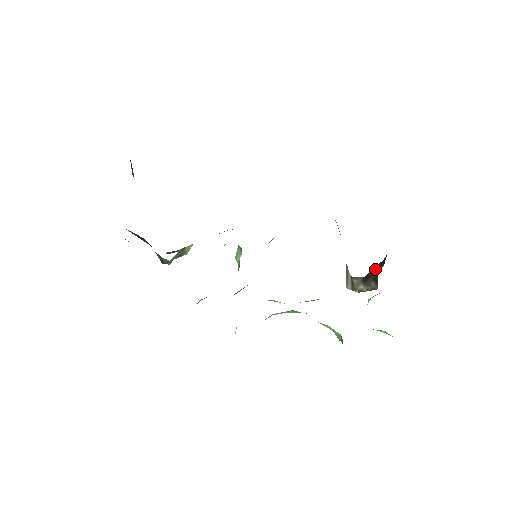
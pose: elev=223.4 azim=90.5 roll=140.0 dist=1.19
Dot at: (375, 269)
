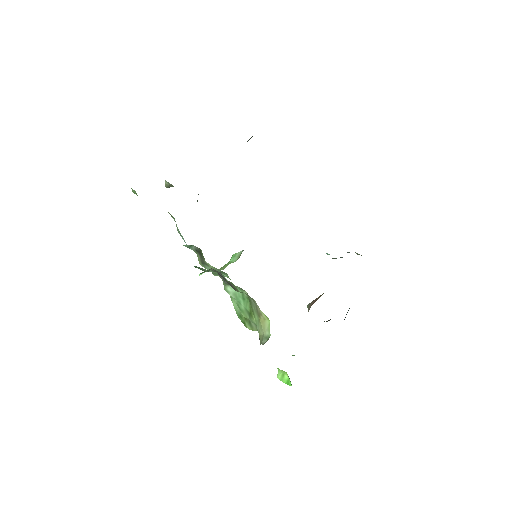
Dot at: occluded
